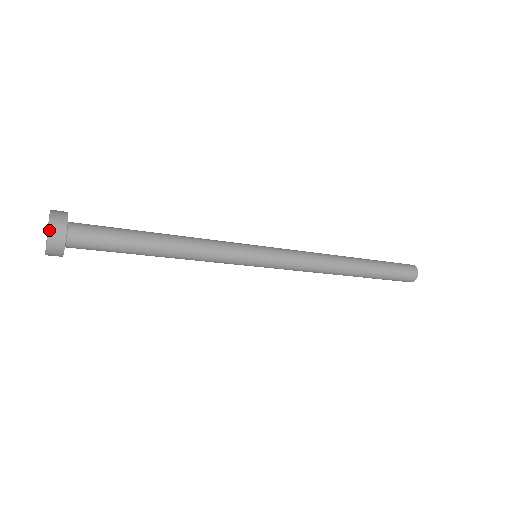
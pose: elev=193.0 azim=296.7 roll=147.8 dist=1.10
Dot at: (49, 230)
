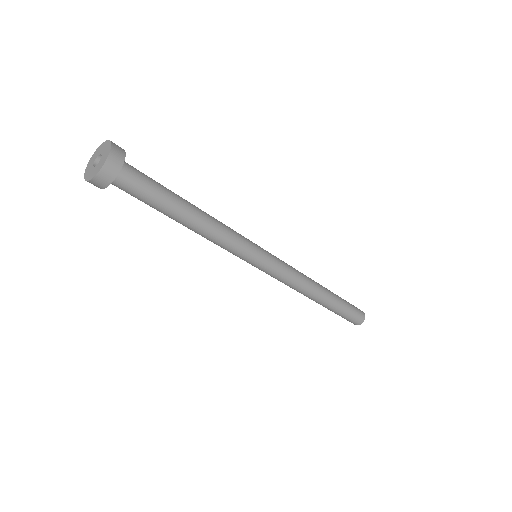
Dot at: (103, 167)
